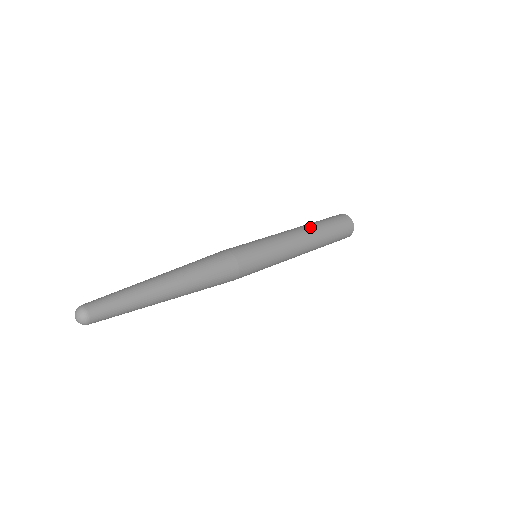
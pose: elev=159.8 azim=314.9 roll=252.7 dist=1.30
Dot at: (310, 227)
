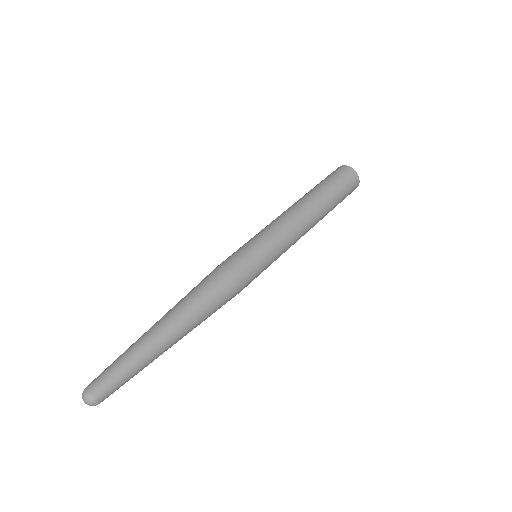
Dot at: (309, 200)
